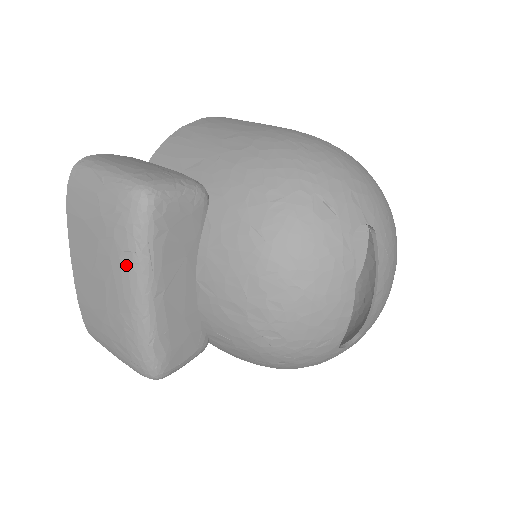
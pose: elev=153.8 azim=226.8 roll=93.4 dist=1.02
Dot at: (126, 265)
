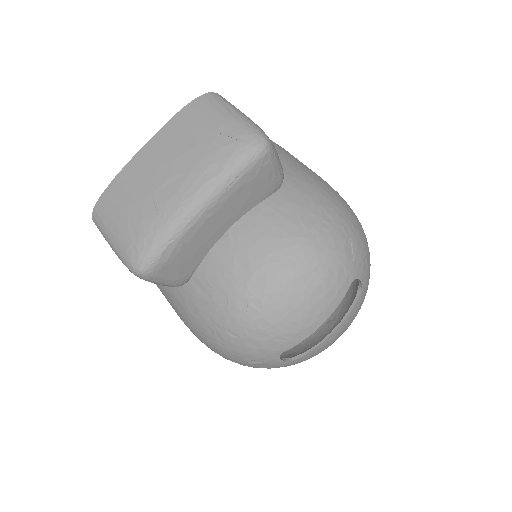
Dot at: (210, 174)
